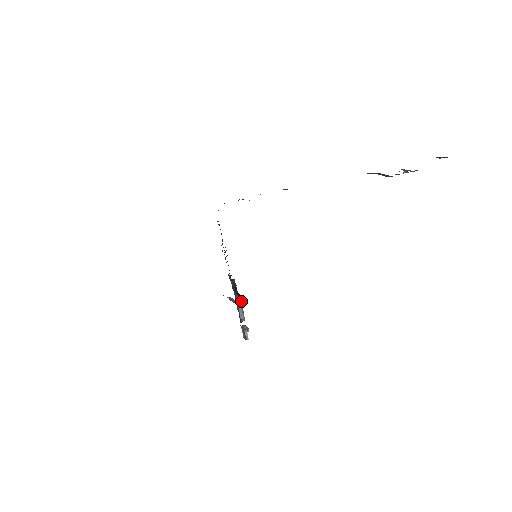
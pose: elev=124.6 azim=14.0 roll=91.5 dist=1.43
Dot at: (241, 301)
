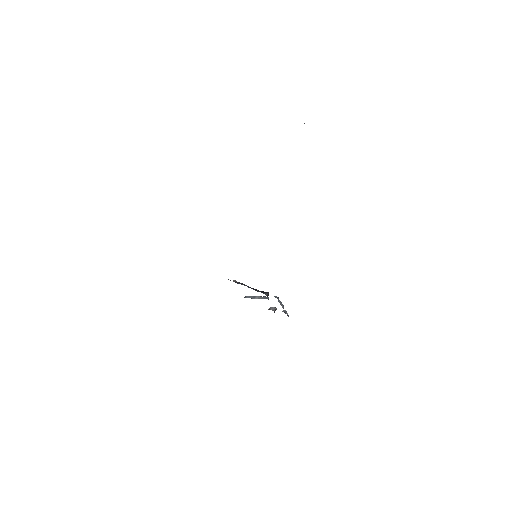
Dot at: (278, 297)
